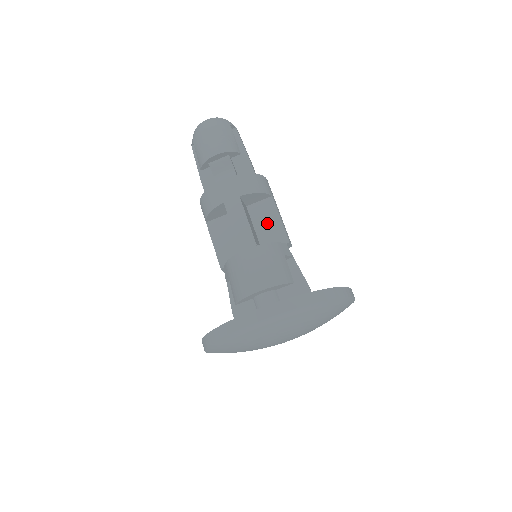
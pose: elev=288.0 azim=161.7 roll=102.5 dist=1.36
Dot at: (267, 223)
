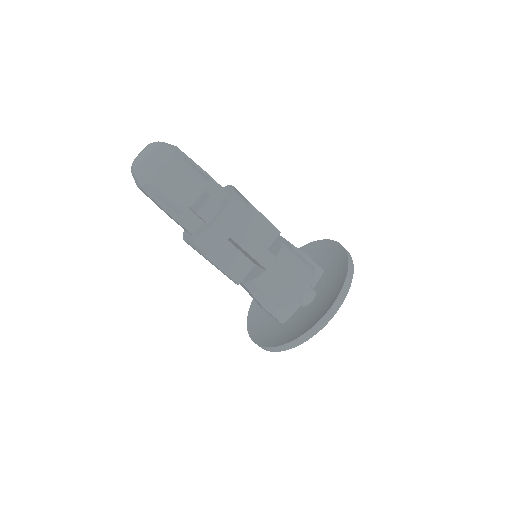
Dot at: (256, 227)
